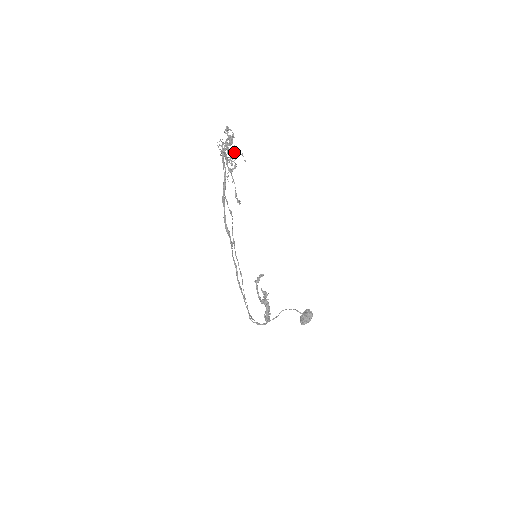
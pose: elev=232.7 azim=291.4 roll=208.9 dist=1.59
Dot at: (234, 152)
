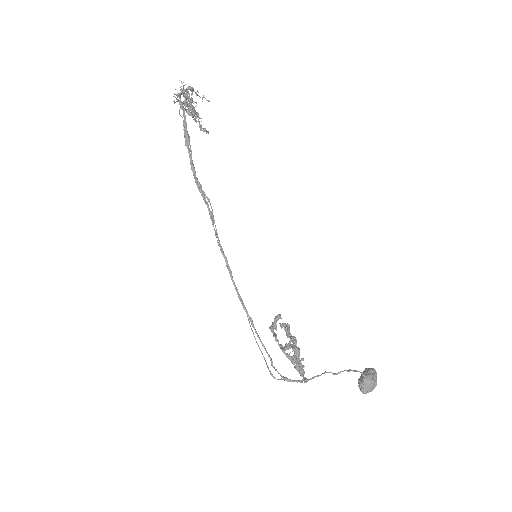
Dot at: (192, 89)
